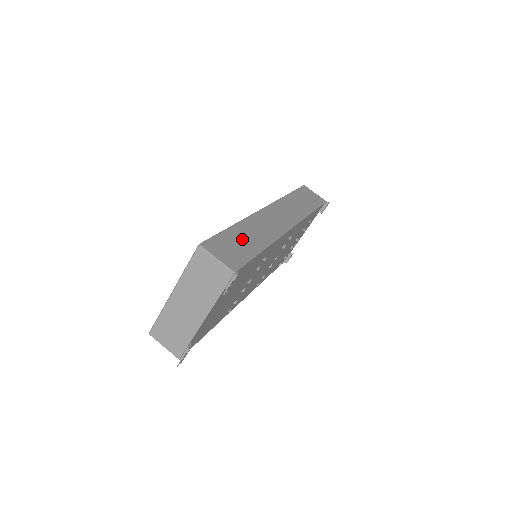
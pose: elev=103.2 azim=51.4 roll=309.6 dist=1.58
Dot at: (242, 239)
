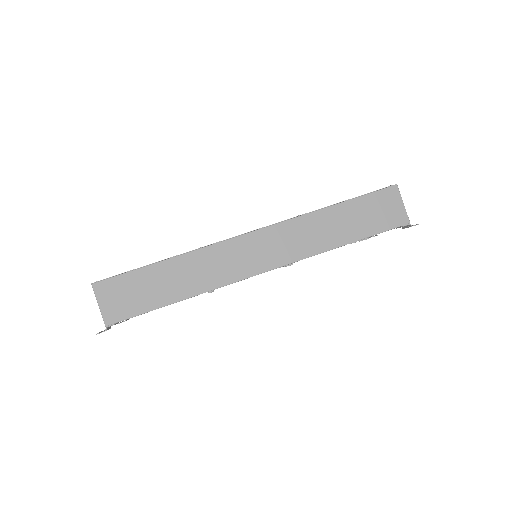
Dot at: (158, 283)
